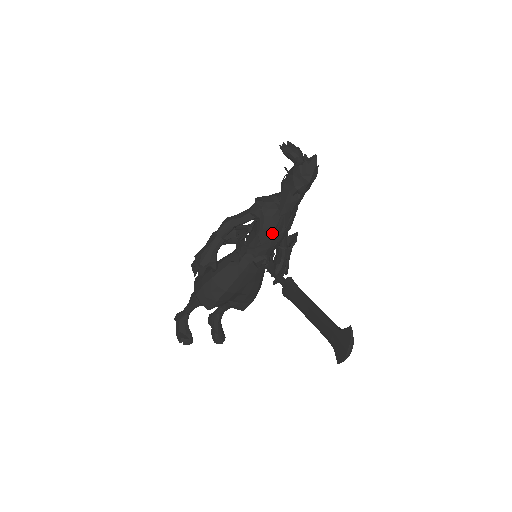
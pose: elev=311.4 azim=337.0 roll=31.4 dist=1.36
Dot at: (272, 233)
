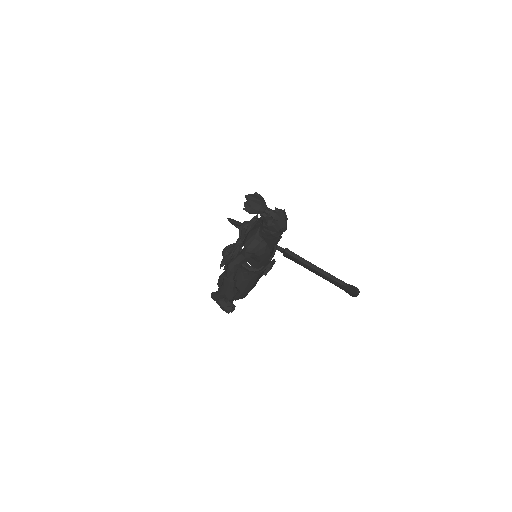
Dot at: occluded
